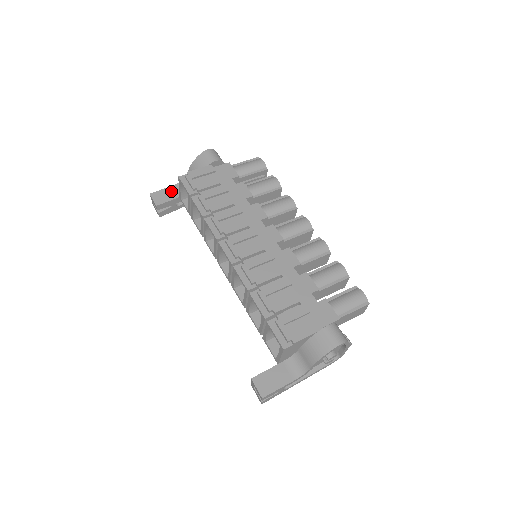
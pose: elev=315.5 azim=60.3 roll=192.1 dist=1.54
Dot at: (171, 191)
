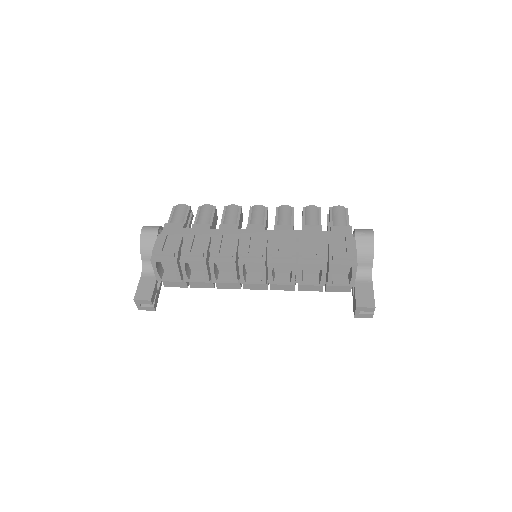
Dot at: (145, 283)
